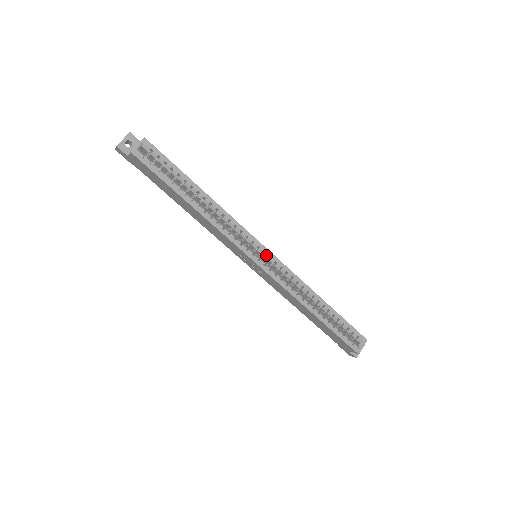
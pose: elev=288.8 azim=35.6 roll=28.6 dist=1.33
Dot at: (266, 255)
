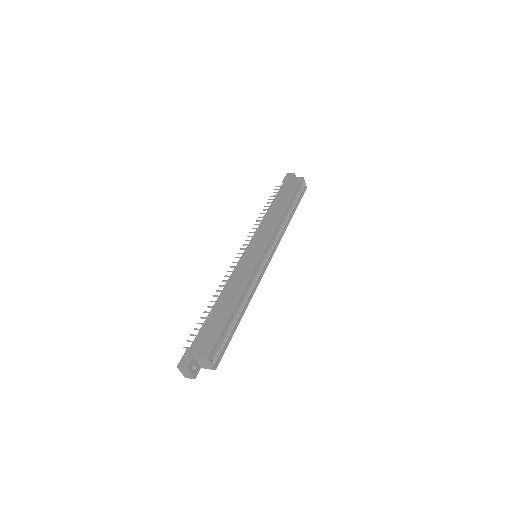
Dot at: occluded
